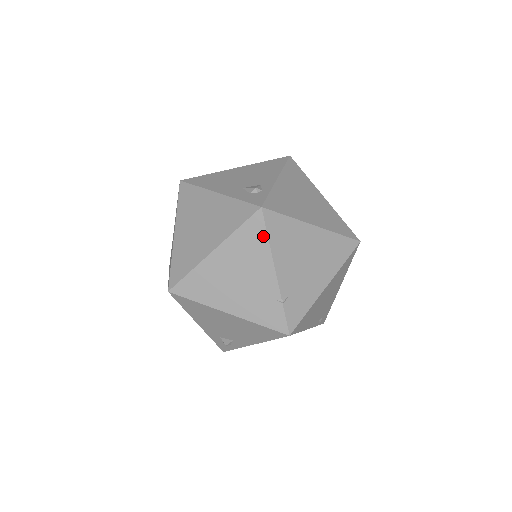
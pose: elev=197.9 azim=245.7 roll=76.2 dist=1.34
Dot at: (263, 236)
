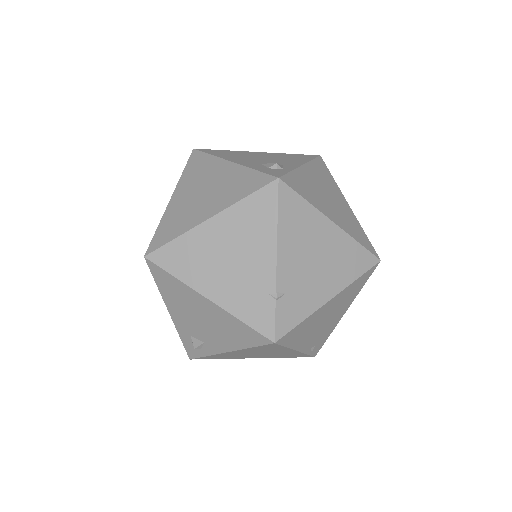
Dot at: (272, 213)
